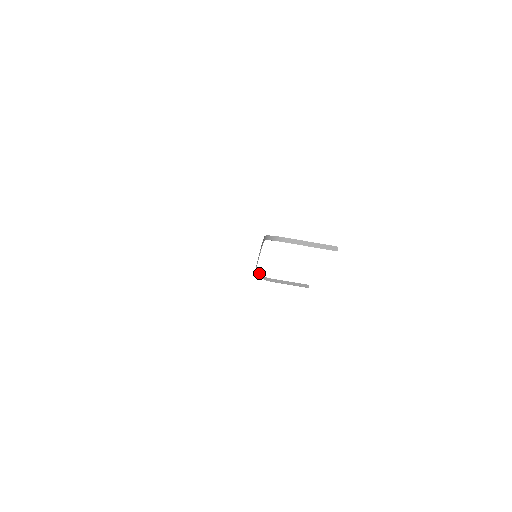
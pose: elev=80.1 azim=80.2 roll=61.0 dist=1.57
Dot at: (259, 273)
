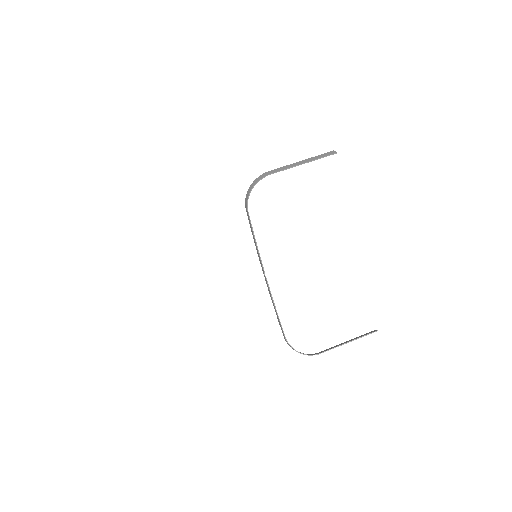
Dot at: (296, 351)
